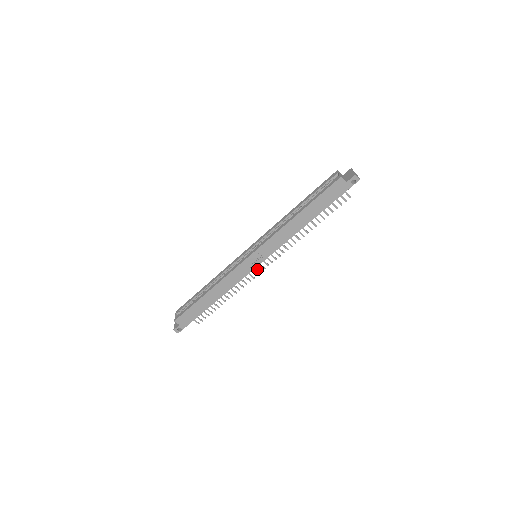
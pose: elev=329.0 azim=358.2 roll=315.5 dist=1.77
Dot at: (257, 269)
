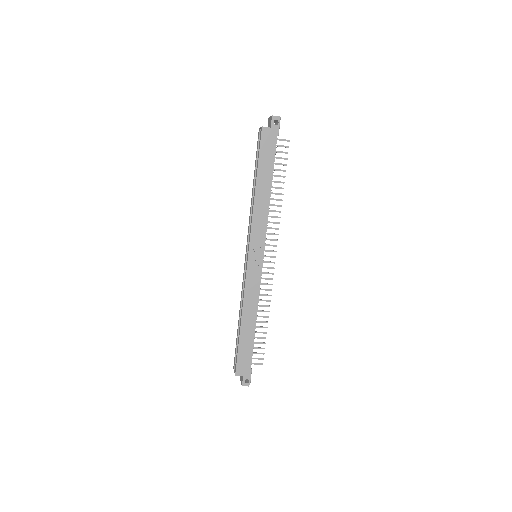
Dot at: (268, 268)
